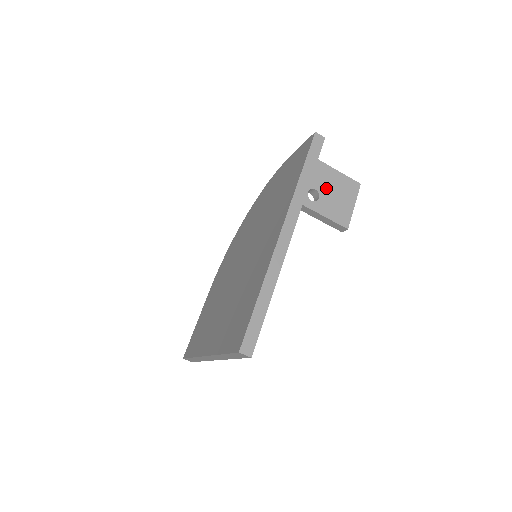
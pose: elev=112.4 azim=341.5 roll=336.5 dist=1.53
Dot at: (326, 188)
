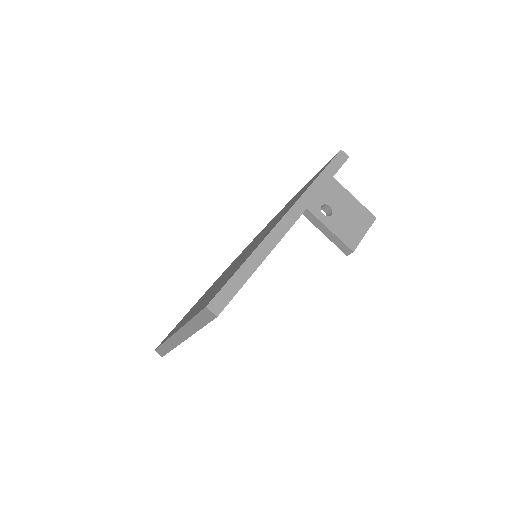
Dot at: (341, 209)
